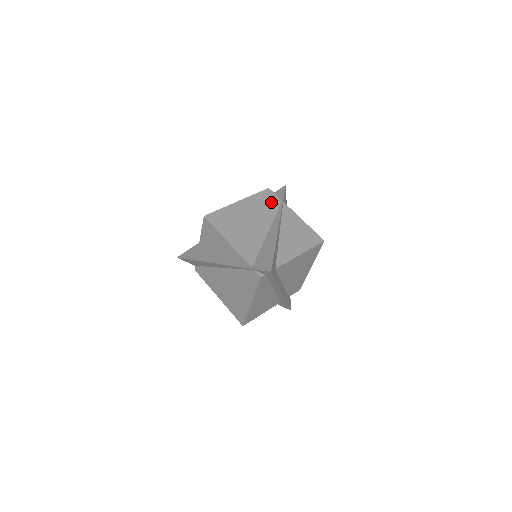
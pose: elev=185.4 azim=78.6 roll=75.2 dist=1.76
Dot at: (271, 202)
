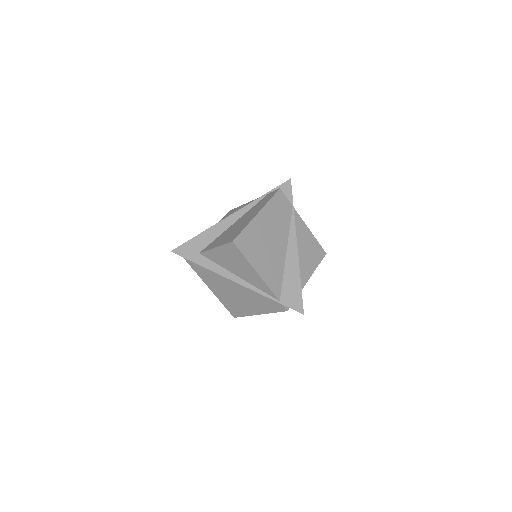
Dot at: (284, 210)
